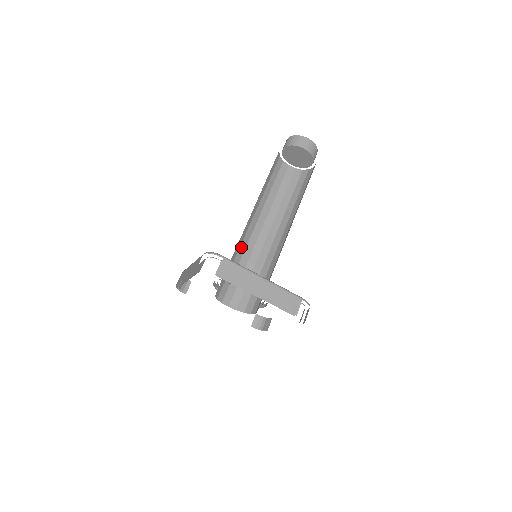
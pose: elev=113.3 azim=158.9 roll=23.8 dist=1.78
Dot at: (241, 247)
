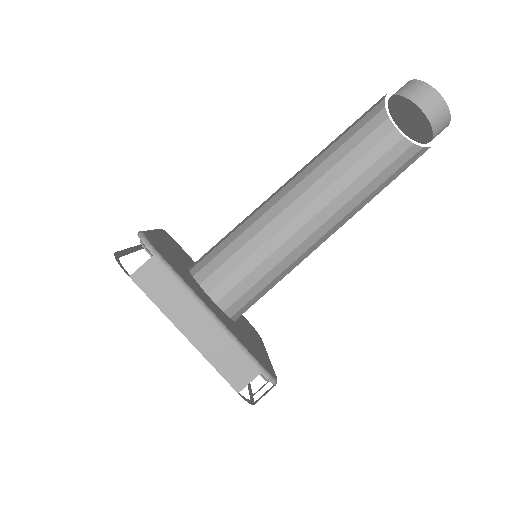
Dot at: (249, 230)
